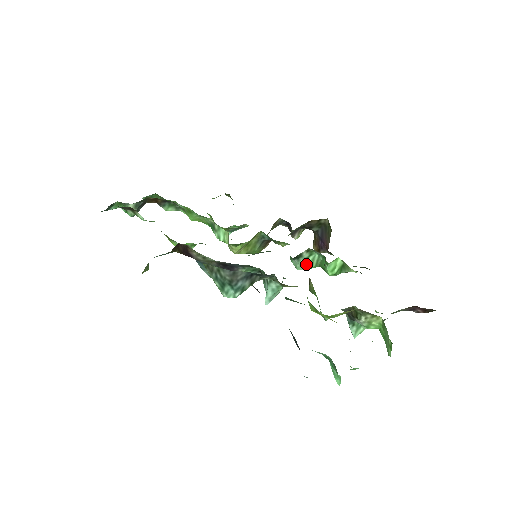
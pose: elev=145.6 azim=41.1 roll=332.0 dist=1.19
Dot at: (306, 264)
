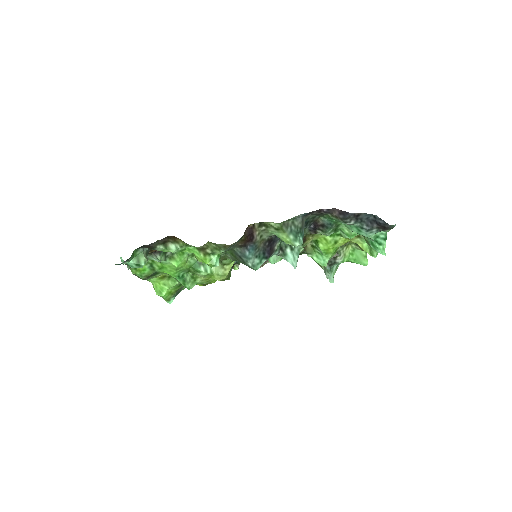
Dot at: occluded
